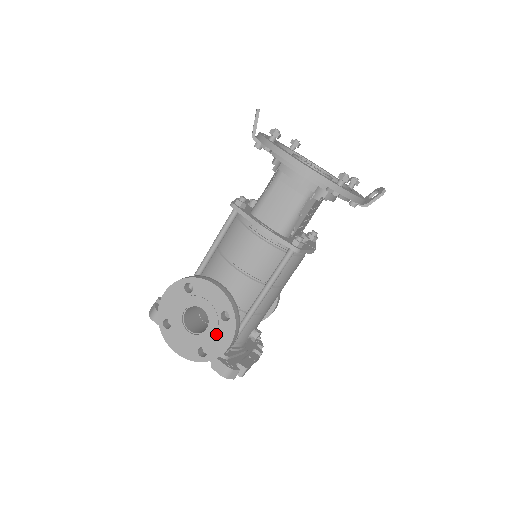
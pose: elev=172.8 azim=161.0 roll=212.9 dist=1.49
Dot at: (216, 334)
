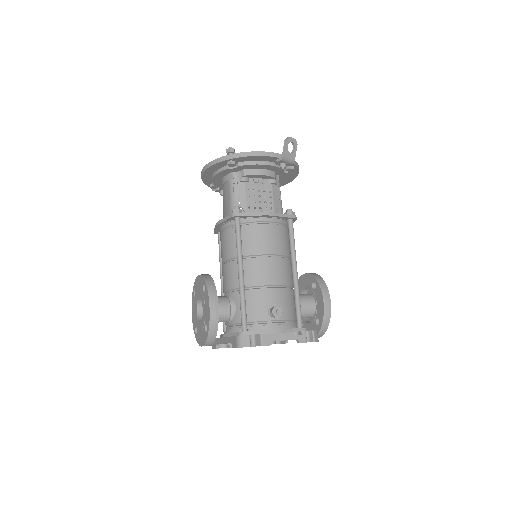
Dot at: (205, 307)
